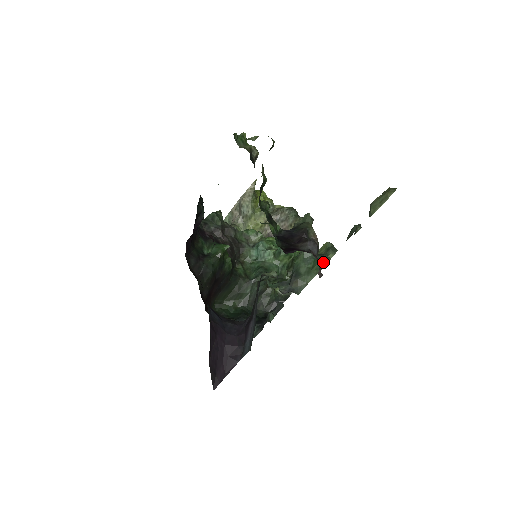
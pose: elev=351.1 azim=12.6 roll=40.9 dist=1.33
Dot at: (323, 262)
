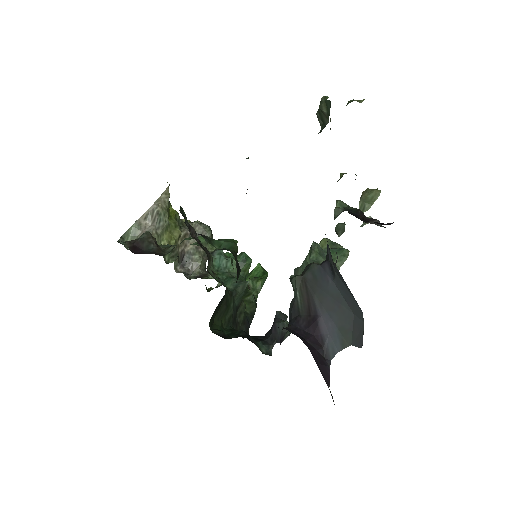
Dot at: (344, 253)
